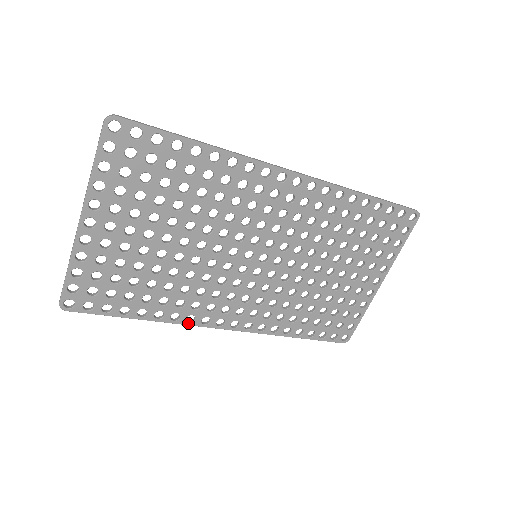
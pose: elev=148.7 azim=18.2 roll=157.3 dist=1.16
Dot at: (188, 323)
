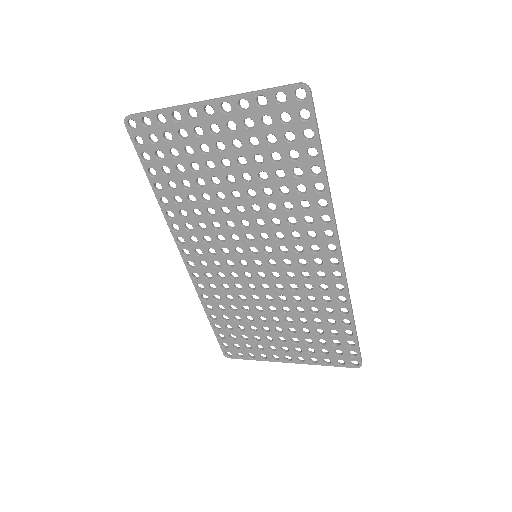
Dot at: (171, 227)
